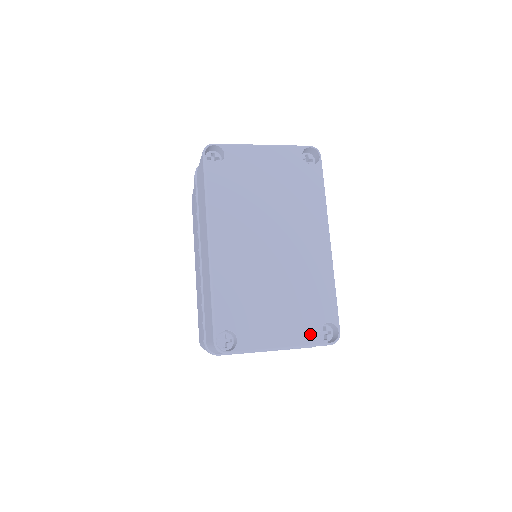
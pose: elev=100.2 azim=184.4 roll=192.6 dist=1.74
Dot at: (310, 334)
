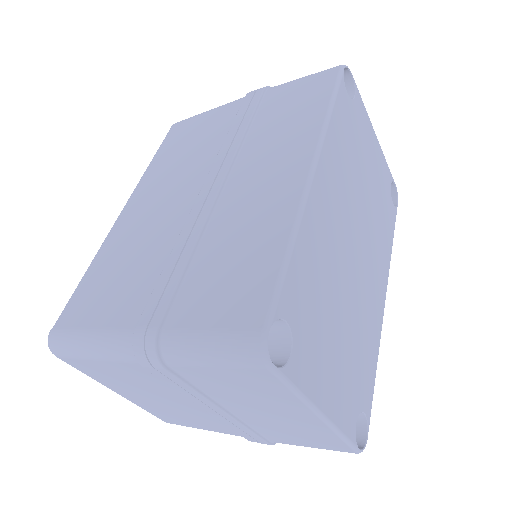
Dot at: (350, 417)
